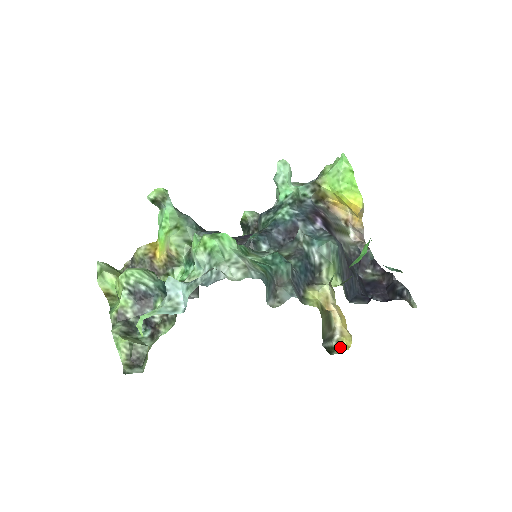
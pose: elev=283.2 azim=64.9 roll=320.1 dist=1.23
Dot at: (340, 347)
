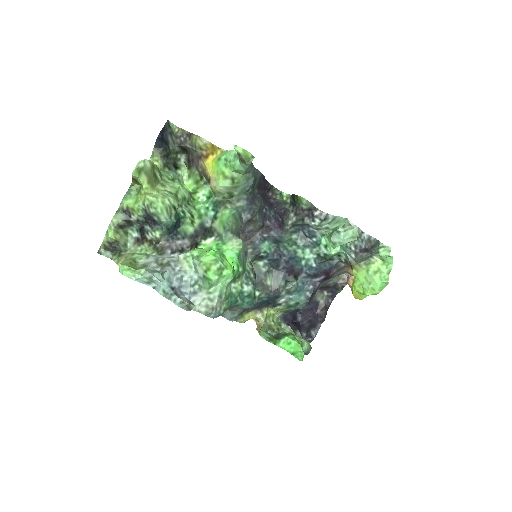
Dot at: occluded
